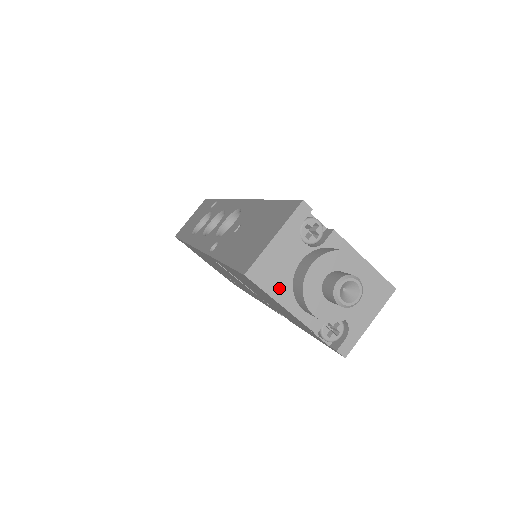
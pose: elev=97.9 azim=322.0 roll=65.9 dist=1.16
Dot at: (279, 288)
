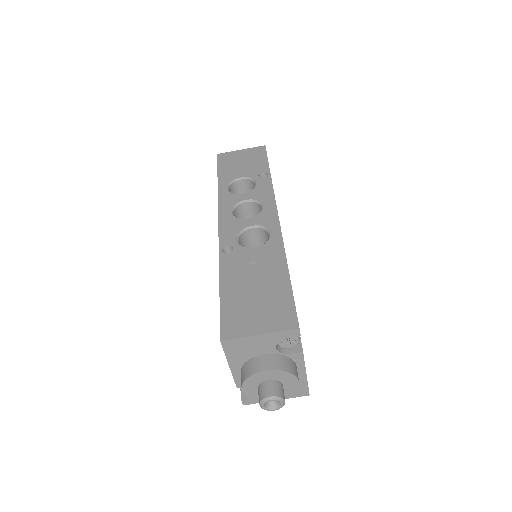
Dot at: (236, 358)
